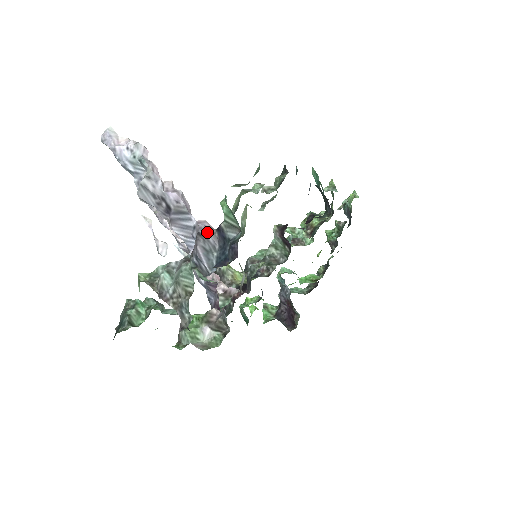
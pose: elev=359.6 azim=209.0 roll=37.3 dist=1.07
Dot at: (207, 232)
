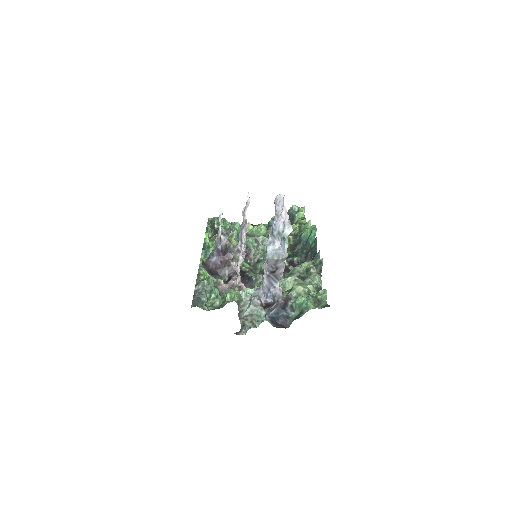
Dot at: (281, 300)
